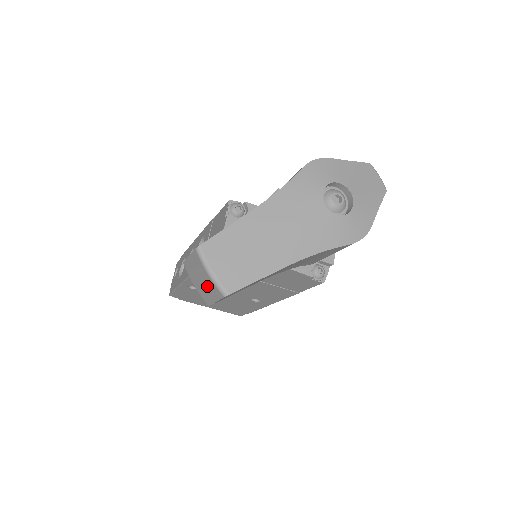
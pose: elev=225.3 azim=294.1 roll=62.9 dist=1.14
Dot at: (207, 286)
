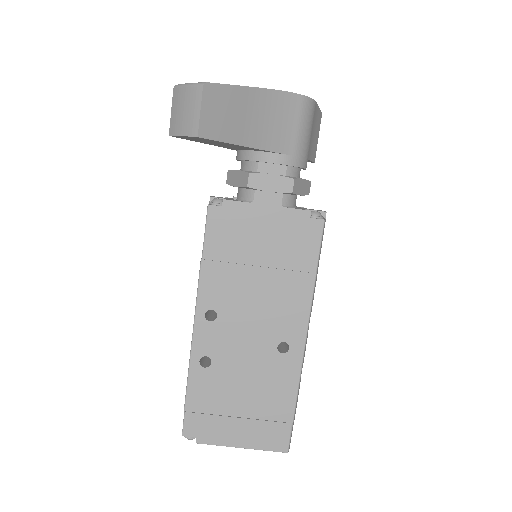
Dot at: (189, 105)
